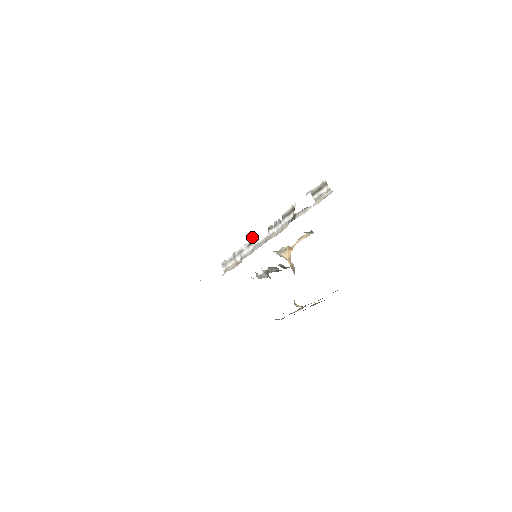
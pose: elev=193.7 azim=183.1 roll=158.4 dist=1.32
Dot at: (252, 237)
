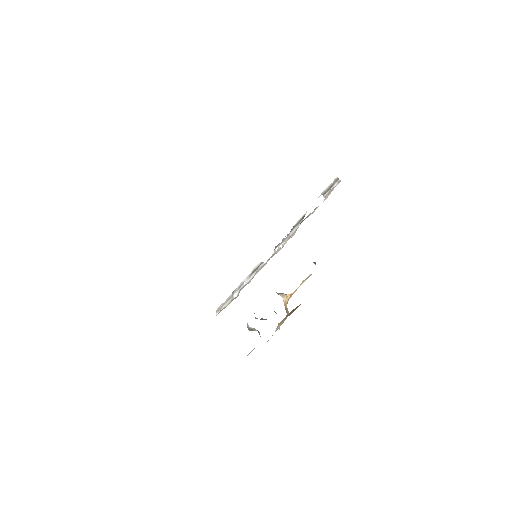
Dot at: (257, 264)
